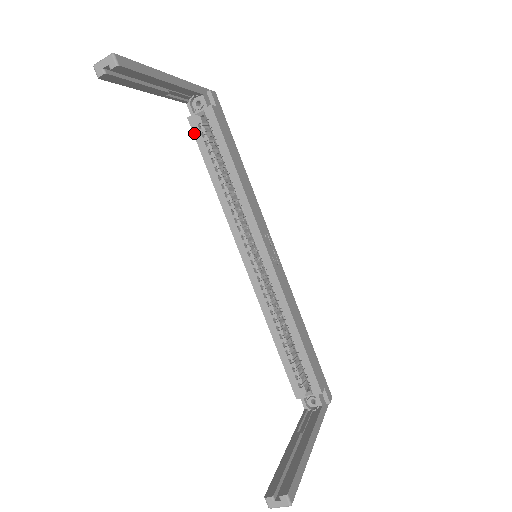
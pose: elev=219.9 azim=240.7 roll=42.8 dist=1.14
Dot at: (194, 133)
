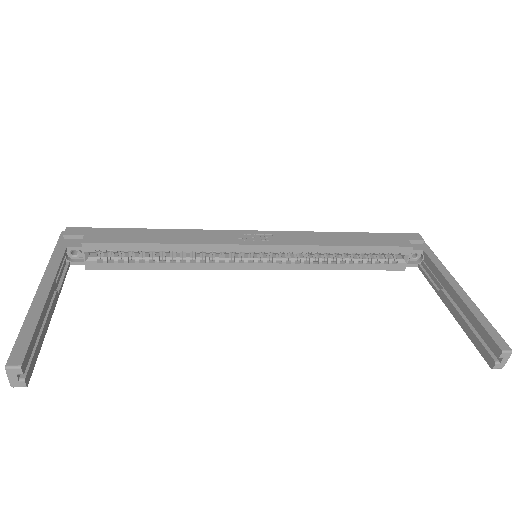
Dot at: (105, 269)
